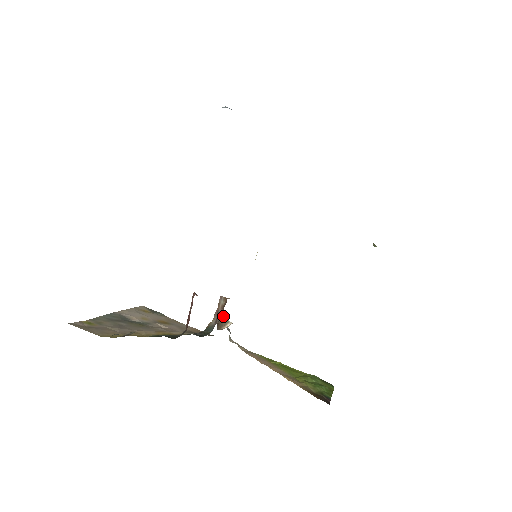
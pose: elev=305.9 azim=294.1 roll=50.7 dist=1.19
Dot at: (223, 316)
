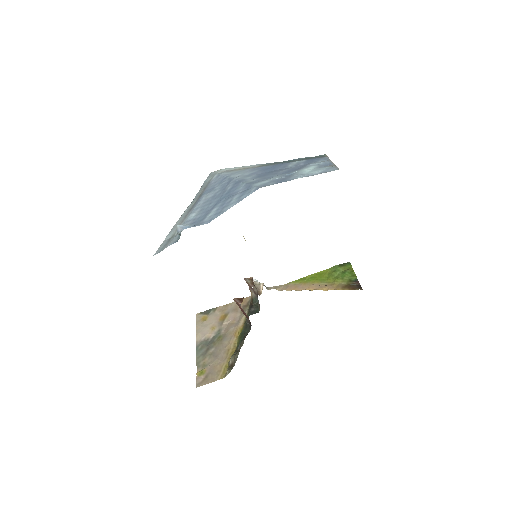
Dot at: occluded
